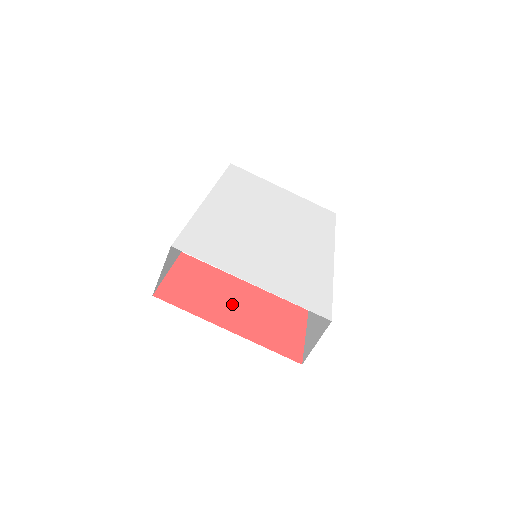
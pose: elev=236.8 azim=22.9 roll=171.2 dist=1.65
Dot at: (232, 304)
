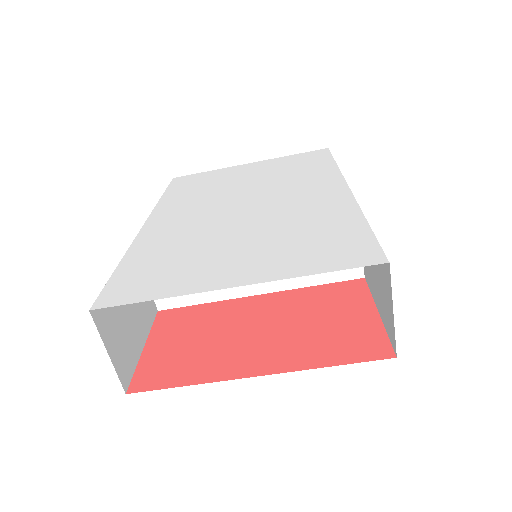
Dot at: (250, 335)
